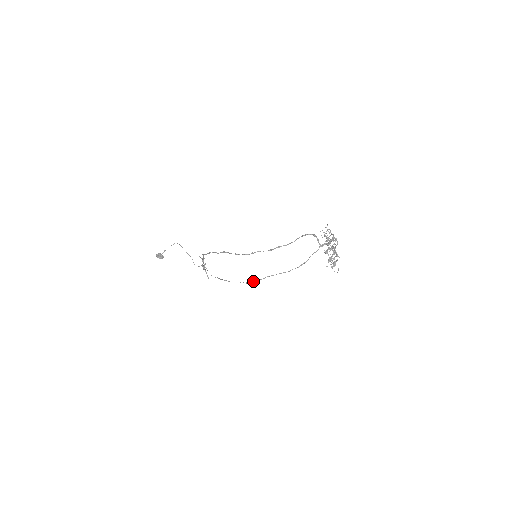
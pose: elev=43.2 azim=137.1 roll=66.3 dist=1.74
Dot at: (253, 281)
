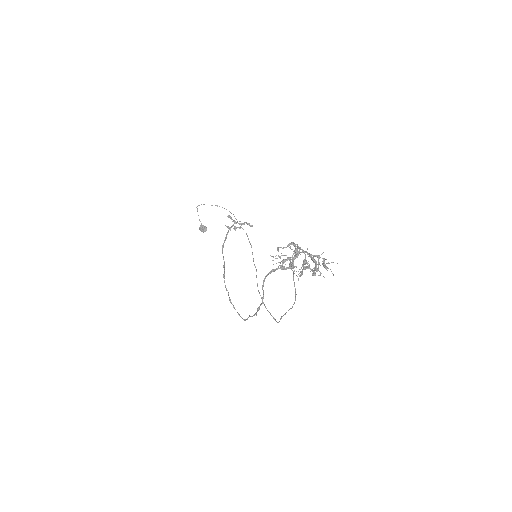
Dot at: occluded
